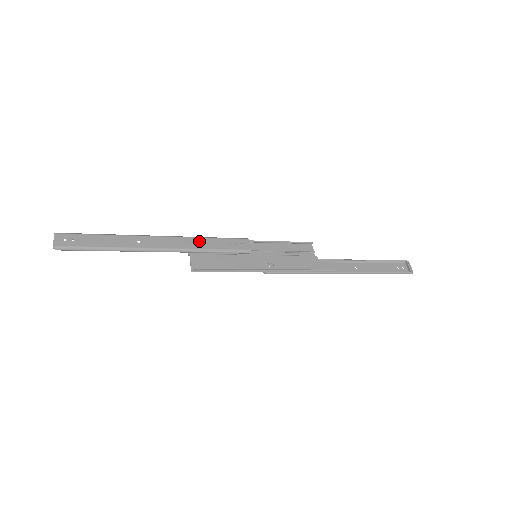
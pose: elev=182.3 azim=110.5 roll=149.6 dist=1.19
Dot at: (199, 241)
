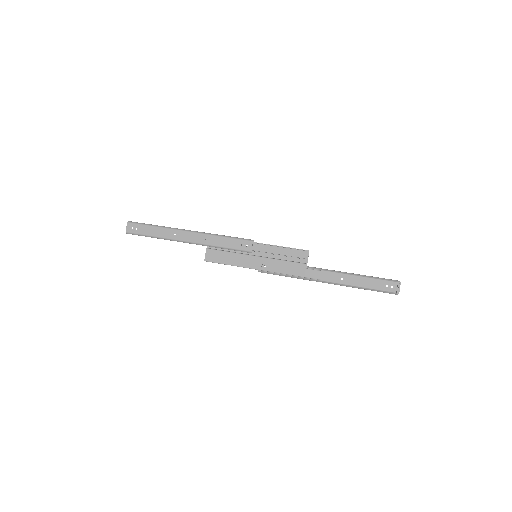
Dot at: (215, 239)
